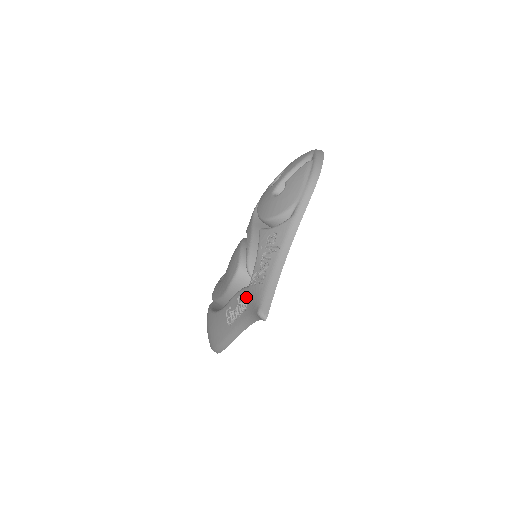
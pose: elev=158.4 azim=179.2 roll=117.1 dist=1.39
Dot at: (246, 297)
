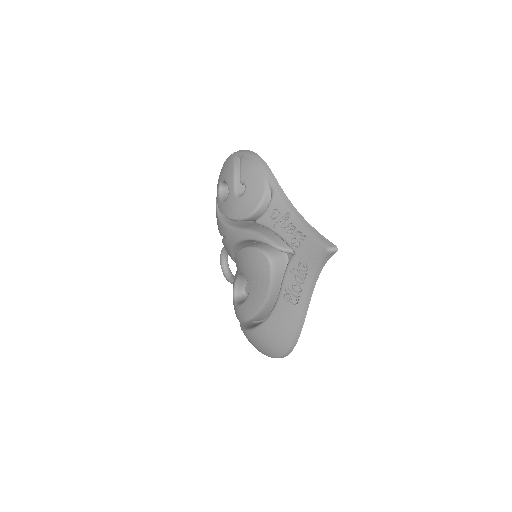
Dot at: (301, 260)
